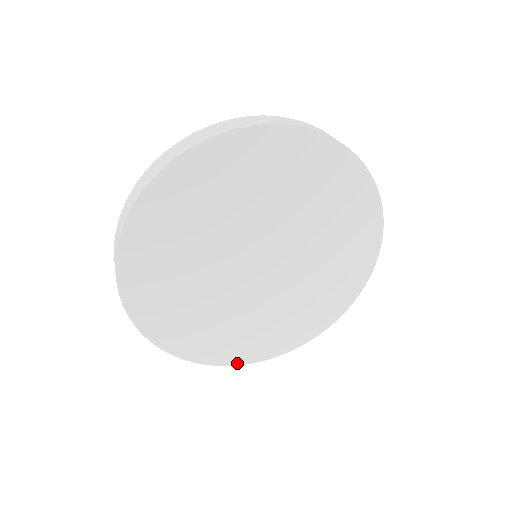
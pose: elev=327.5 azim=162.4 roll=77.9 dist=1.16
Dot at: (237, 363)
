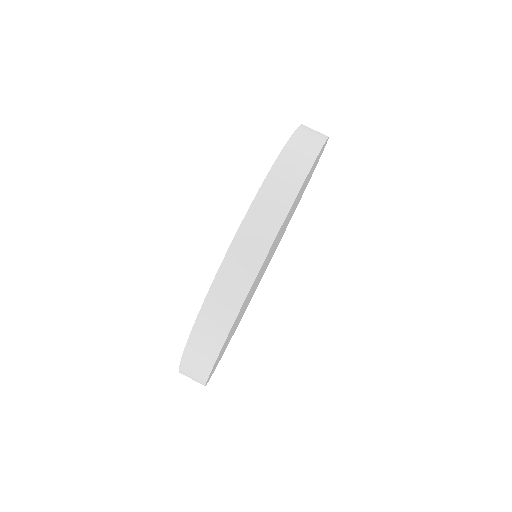
Dot at: occluded
